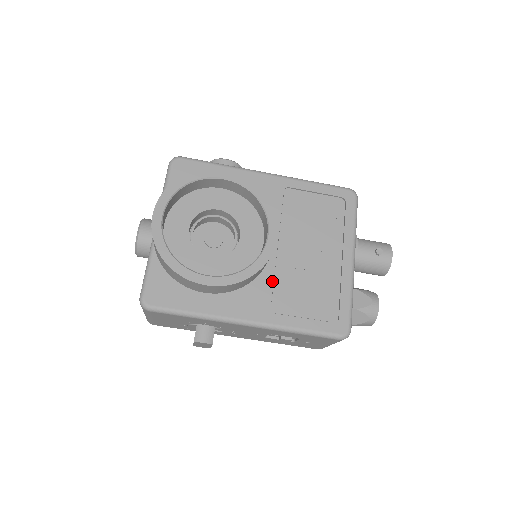
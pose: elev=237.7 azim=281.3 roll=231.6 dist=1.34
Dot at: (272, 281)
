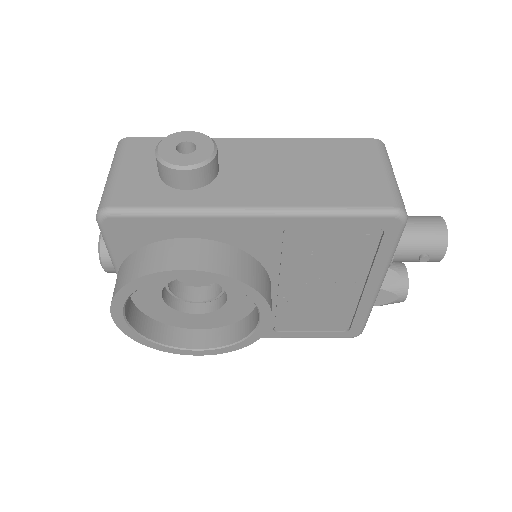
Dot at: (274, 313)
